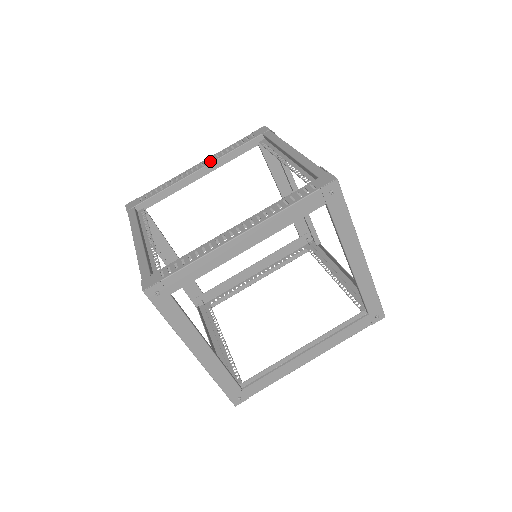
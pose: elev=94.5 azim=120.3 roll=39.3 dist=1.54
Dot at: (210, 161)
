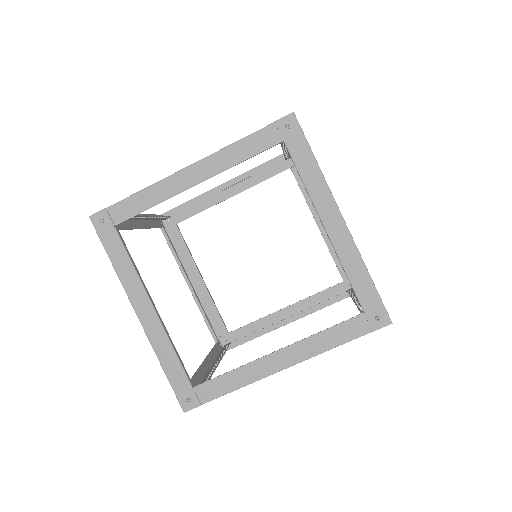
Dot at: (237, 176)
